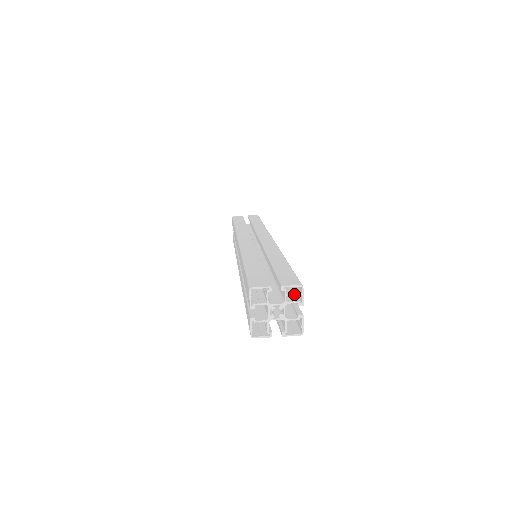
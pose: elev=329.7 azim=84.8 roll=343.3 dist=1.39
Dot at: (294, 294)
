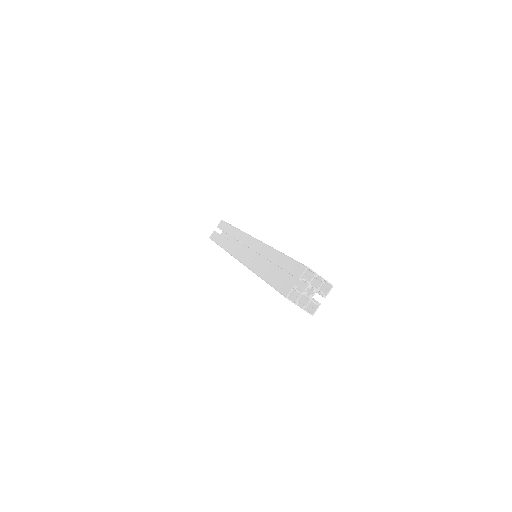
Dot at: (307, 272)
